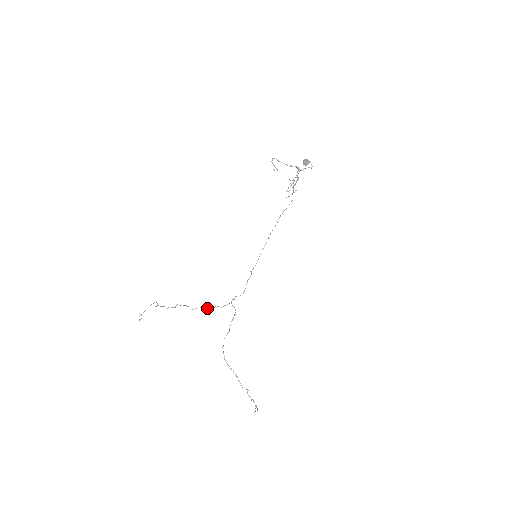
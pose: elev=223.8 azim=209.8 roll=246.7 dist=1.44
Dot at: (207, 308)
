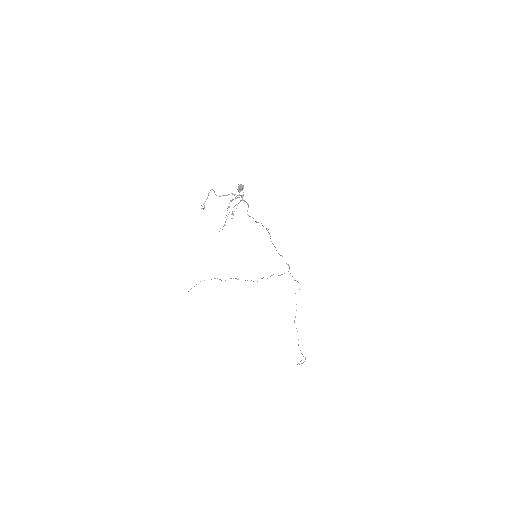
Dot at: occluded
